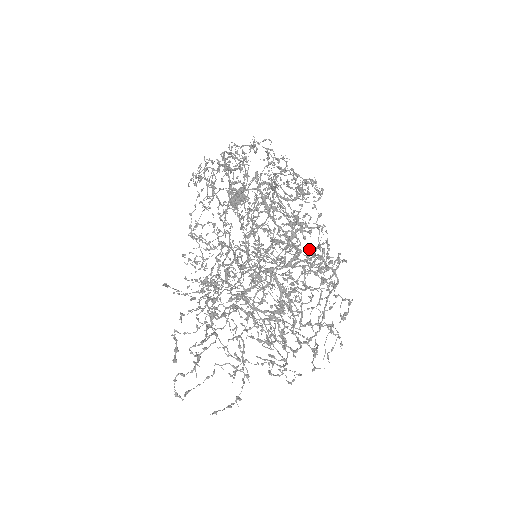
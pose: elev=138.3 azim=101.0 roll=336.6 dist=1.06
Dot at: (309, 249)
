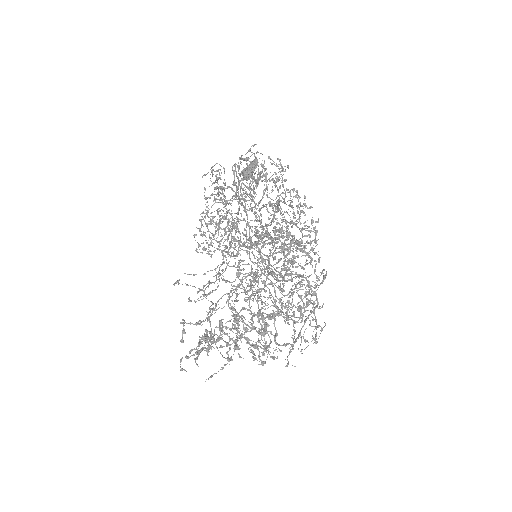
Dot at: (296, 285)
